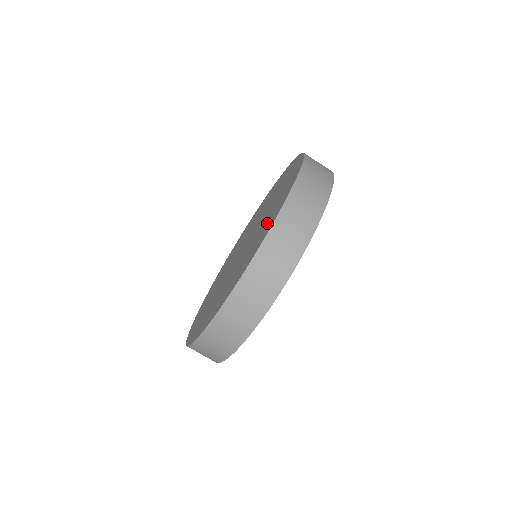
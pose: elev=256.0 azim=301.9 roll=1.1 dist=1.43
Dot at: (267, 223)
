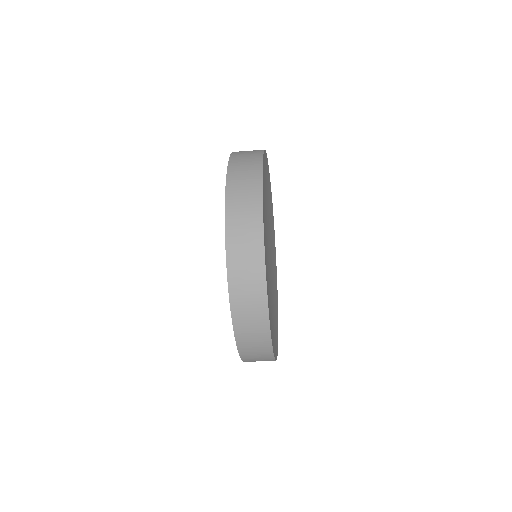
Dot at: occluded
